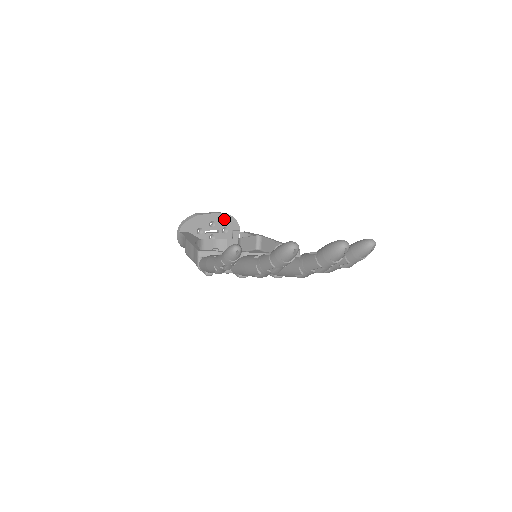
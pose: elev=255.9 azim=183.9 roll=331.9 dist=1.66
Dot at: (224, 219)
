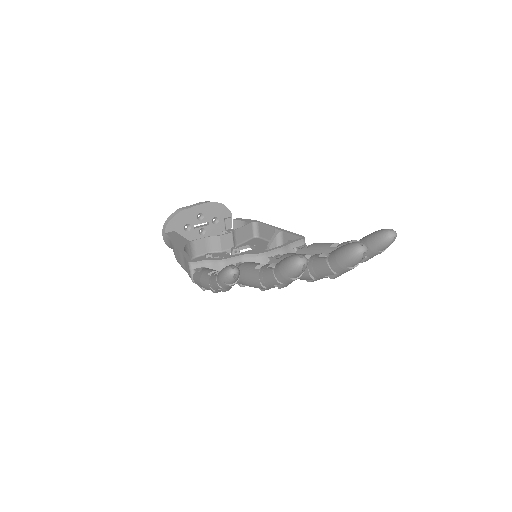
Dot at: (212, 208)
